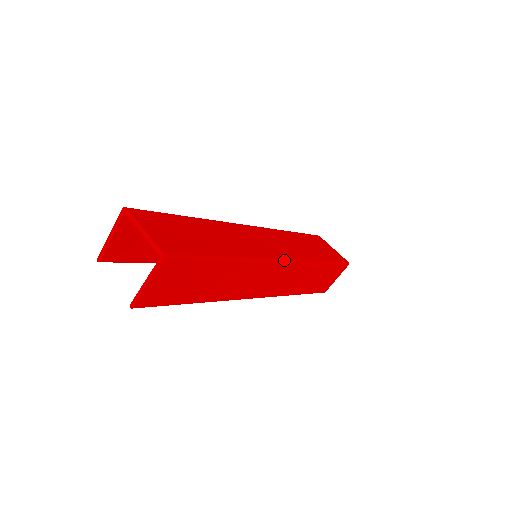
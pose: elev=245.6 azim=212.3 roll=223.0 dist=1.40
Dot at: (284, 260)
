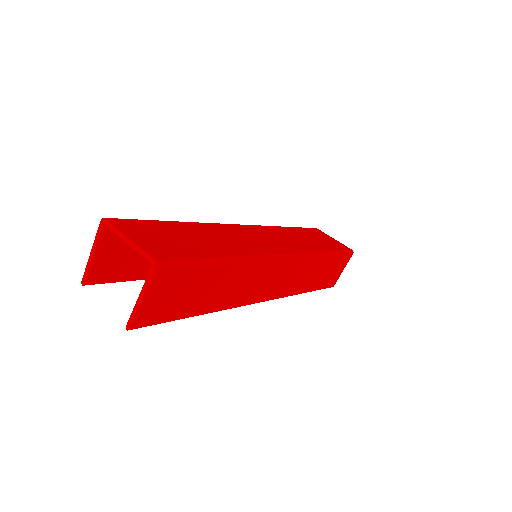
Dot at: (287, 255)
